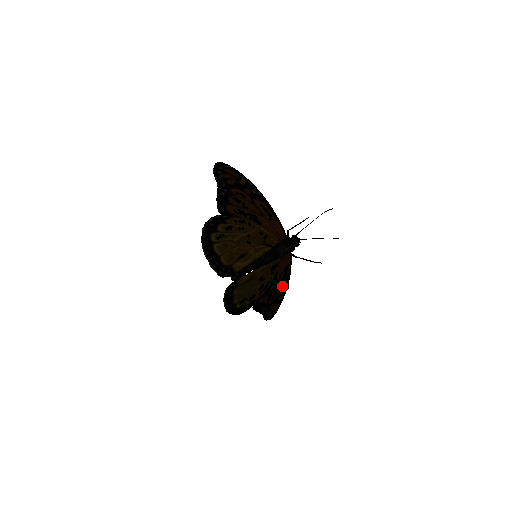
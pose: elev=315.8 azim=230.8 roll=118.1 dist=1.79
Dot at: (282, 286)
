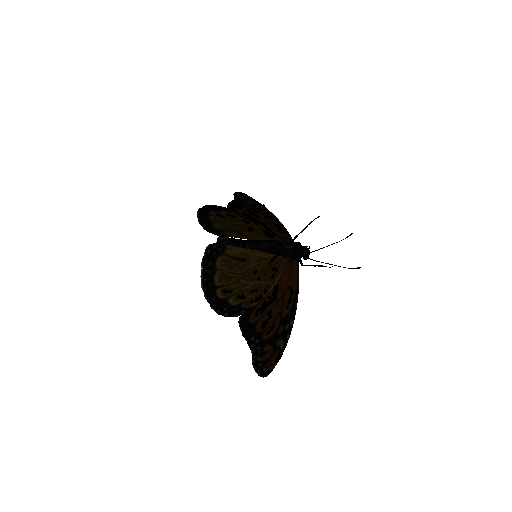
Dot at: (284, 321)
